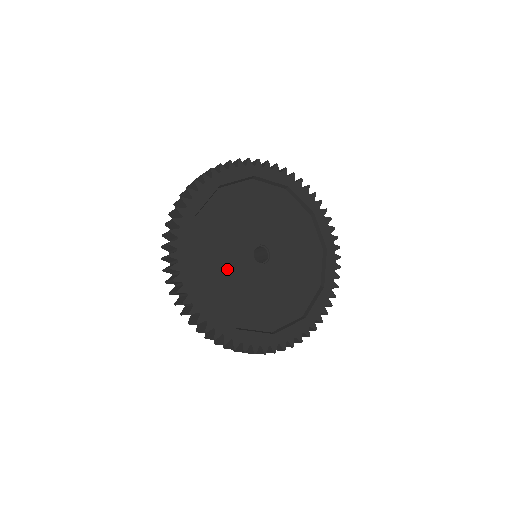
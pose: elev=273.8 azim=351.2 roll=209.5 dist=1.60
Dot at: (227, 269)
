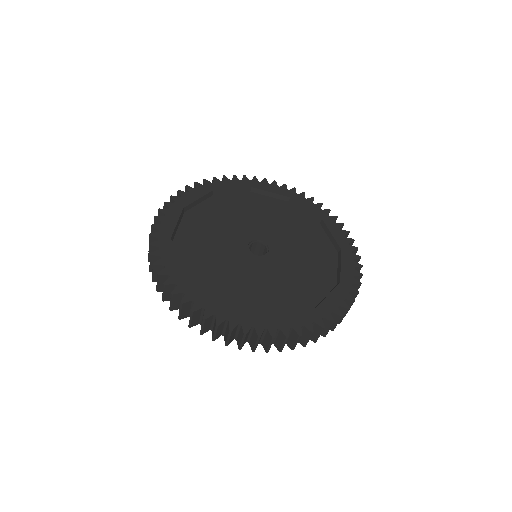
Dot at: (252, 282)
